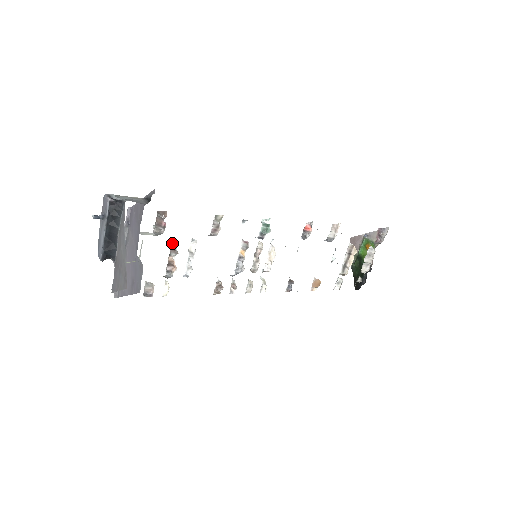
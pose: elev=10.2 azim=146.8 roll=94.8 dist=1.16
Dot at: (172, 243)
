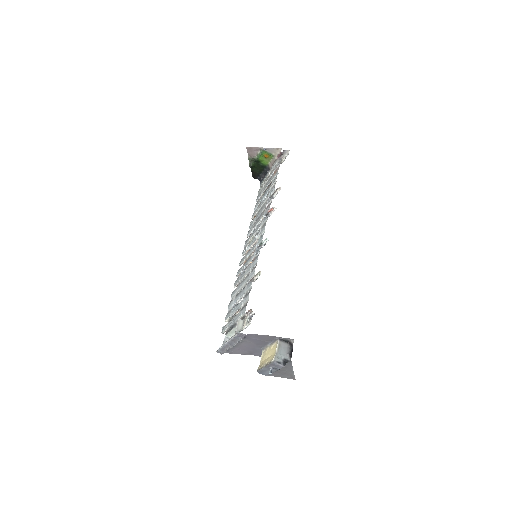
Dot at: occluded
